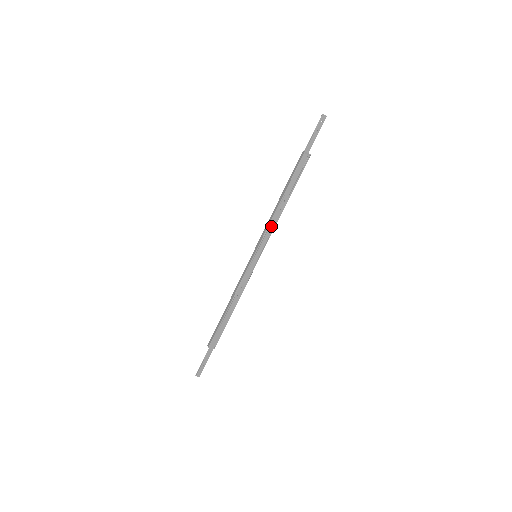
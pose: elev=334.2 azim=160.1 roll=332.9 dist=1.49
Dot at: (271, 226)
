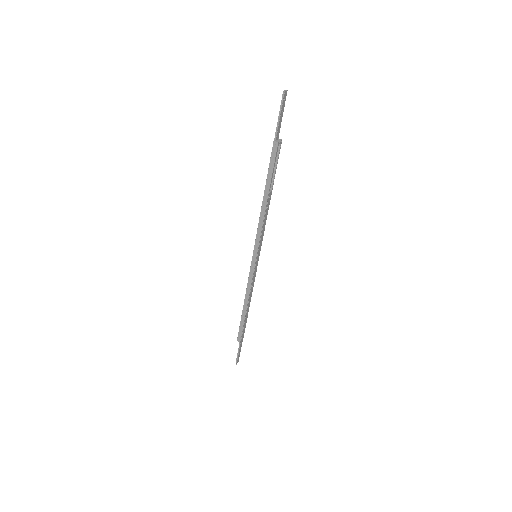
Dot at: (263, 226)
